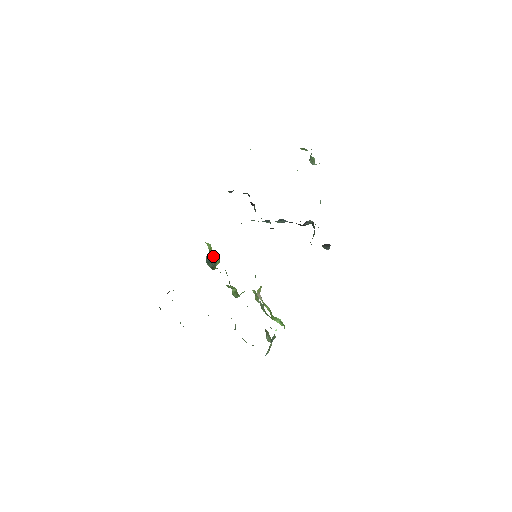
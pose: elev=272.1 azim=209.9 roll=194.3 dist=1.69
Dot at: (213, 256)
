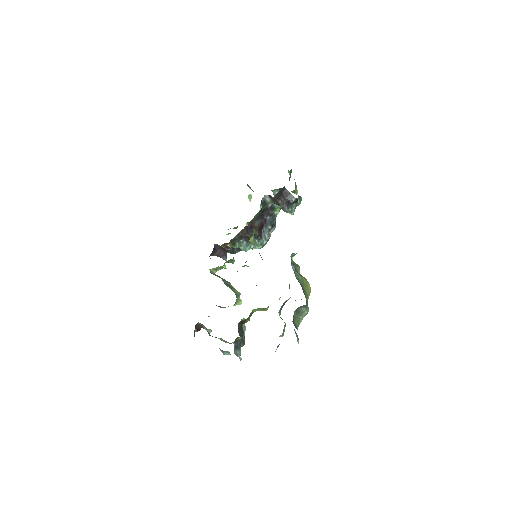
Dot at: (222, 279)
